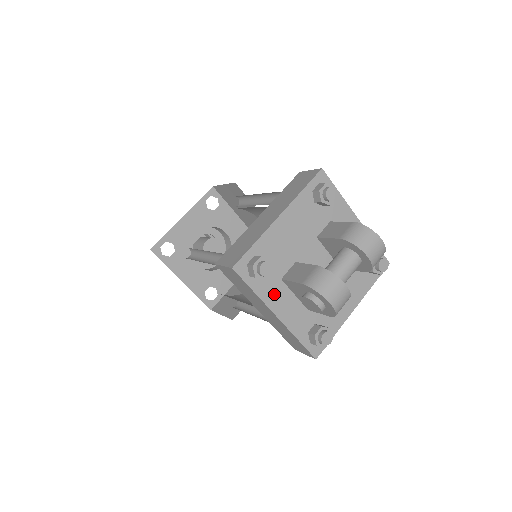
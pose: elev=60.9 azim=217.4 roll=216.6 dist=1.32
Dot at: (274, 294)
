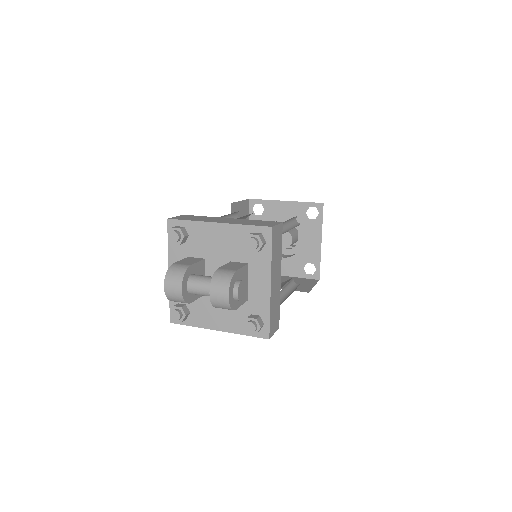
Dot at: (178, 259)
